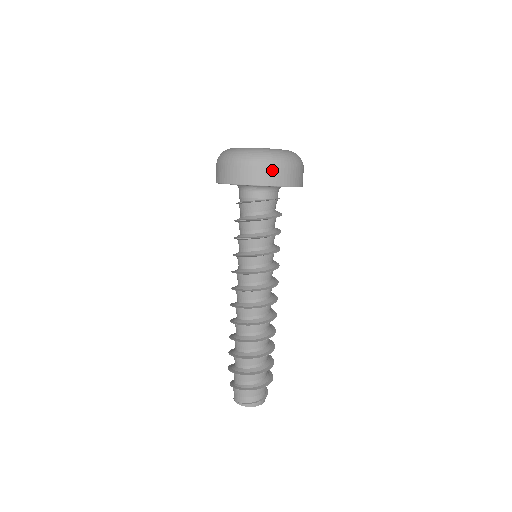
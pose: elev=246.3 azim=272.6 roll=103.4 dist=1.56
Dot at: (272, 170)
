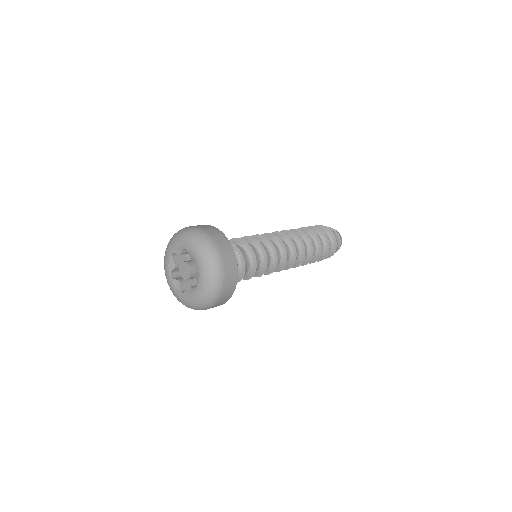
Dot at: (215, 306)
